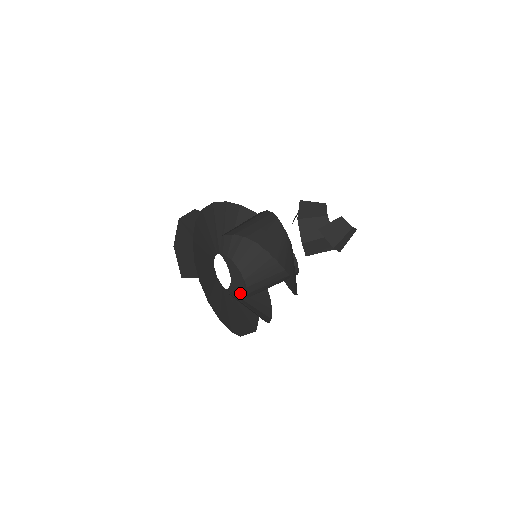
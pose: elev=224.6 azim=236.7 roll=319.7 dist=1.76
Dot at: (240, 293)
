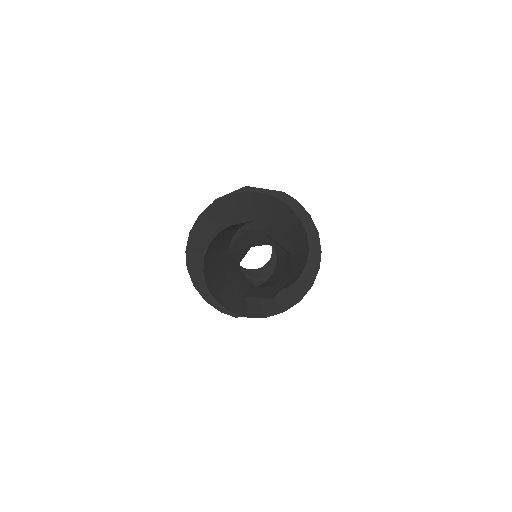
Dot at: (268, 276)
